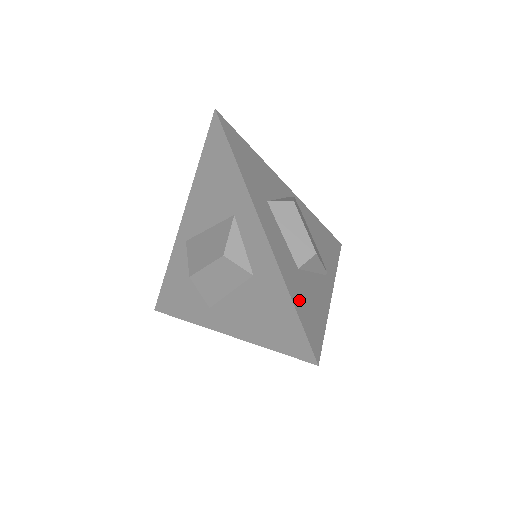
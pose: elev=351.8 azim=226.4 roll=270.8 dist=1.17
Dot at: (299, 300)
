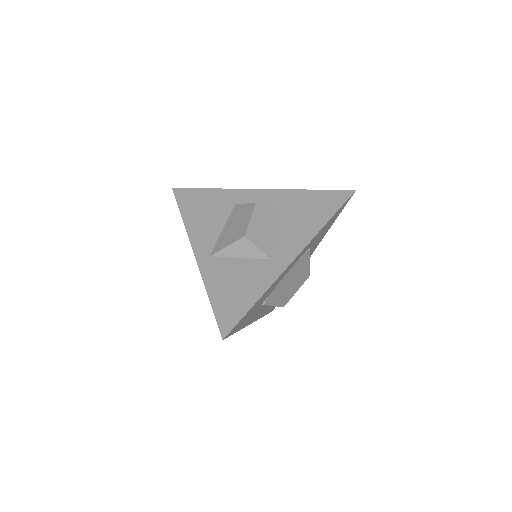
Dot at: occluded
